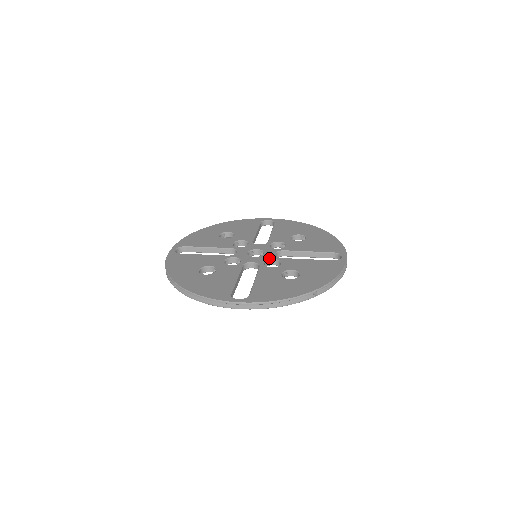
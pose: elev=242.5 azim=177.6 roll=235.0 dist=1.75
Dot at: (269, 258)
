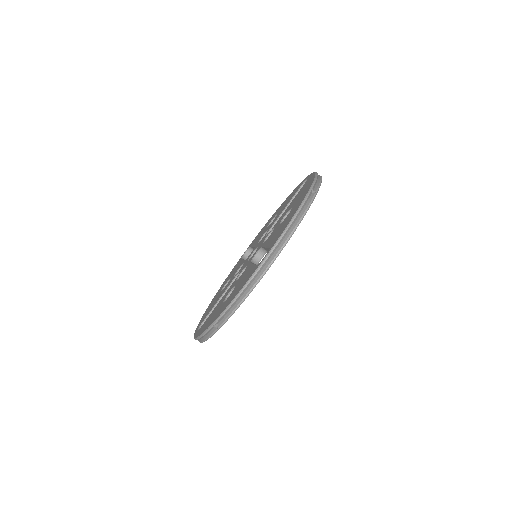
Dot at: (264, 240)
